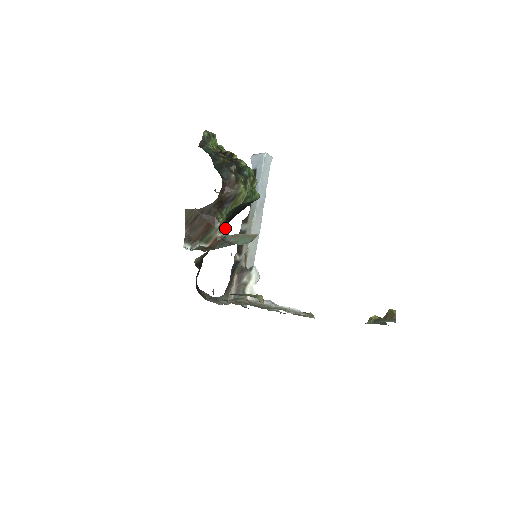
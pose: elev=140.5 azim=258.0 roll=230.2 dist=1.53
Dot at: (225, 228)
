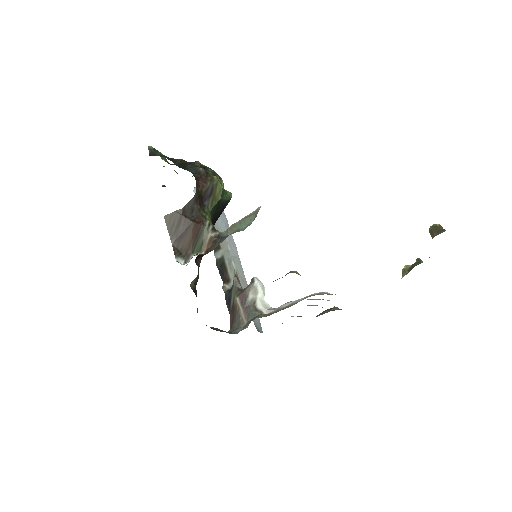
Dot at: occluded
